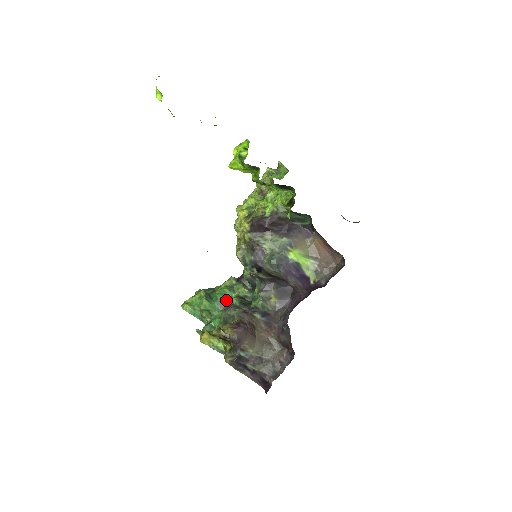
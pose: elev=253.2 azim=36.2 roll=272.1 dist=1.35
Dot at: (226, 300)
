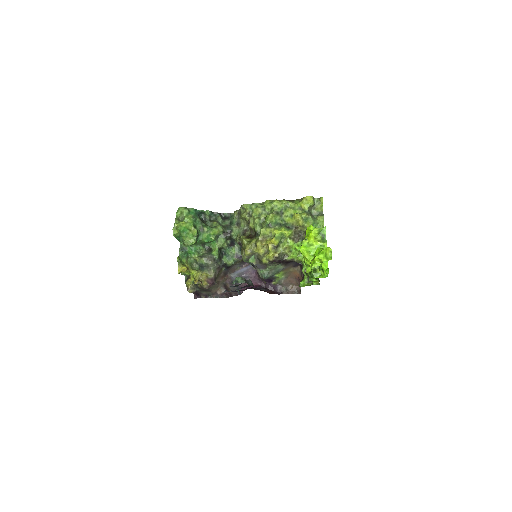
Dot at: (208, 243)
